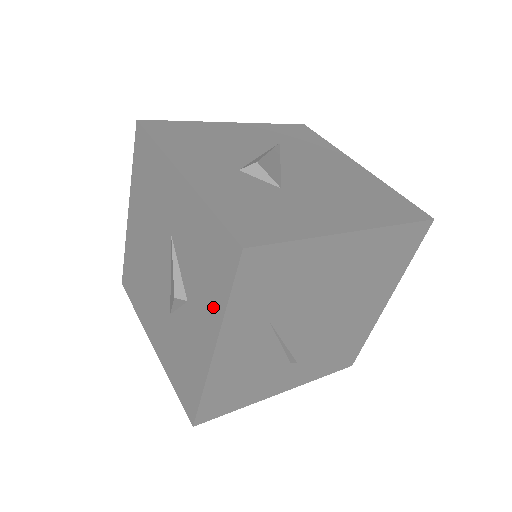
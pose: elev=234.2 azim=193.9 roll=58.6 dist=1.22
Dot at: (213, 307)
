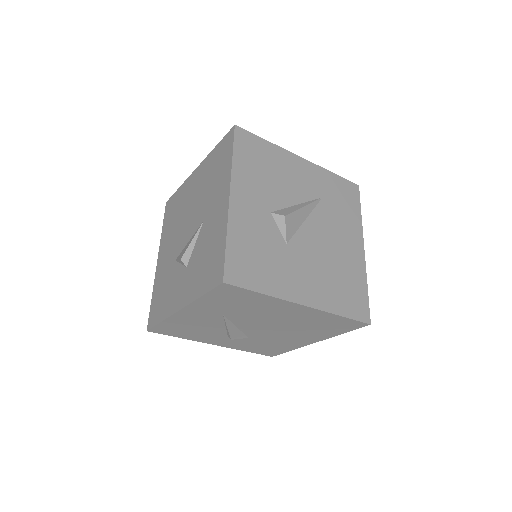
Dot at: (194, 289)
